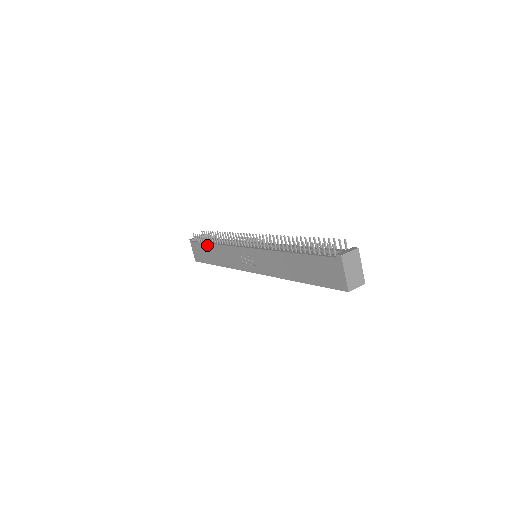
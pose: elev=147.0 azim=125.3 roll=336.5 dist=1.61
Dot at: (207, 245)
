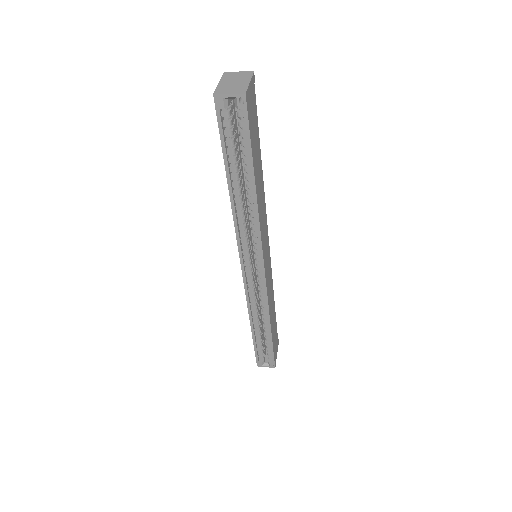
Dot at: occluded
